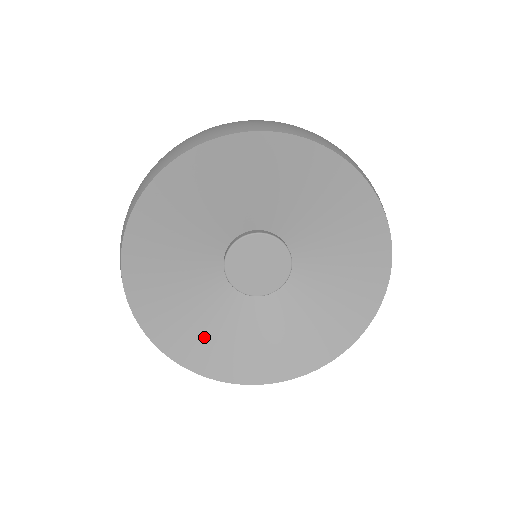
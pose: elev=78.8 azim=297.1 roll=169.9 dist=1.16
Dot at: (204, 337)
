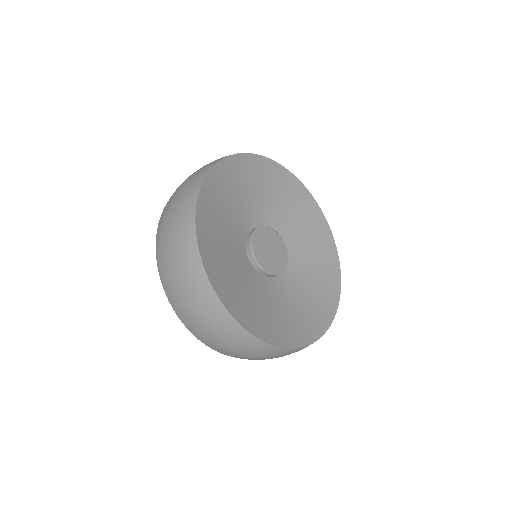
Dot at: (288, 320)
